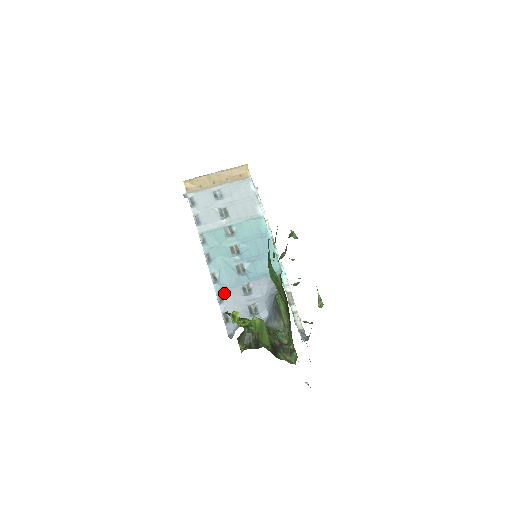
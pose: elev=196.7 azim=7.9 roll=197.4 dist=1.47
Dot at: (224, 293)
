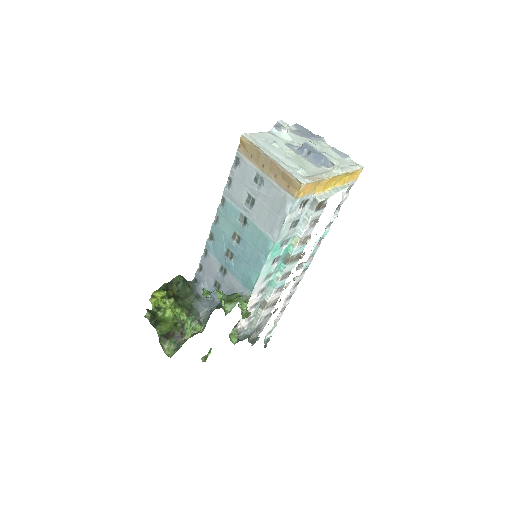
Dot at: (208, 254)
